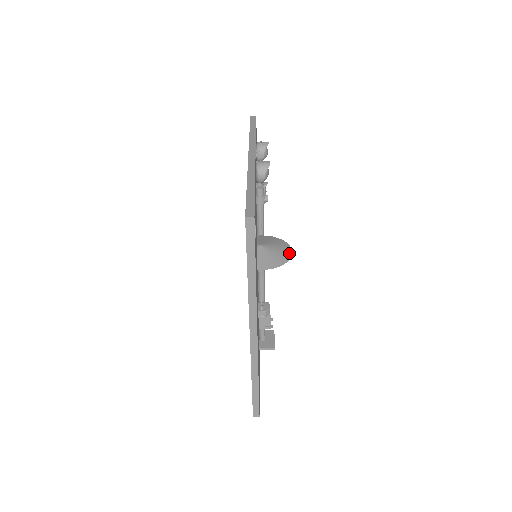
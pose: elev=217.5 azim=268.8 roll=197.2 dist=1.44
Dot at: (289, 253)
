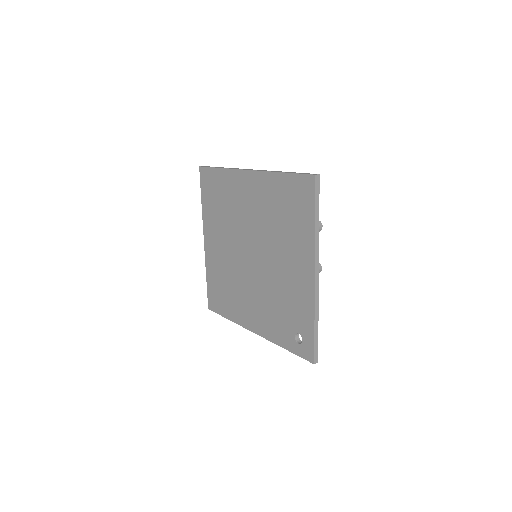
Dot at: occluded
